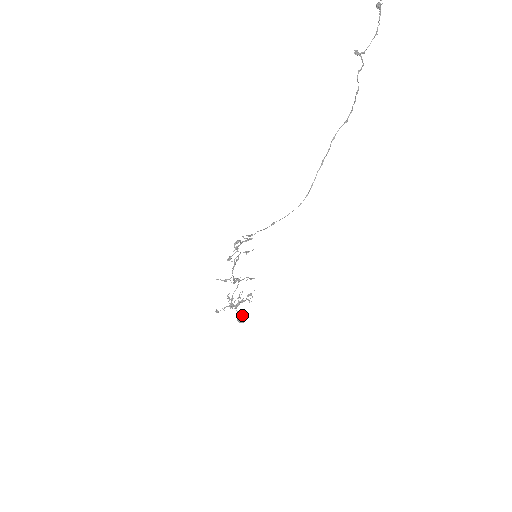
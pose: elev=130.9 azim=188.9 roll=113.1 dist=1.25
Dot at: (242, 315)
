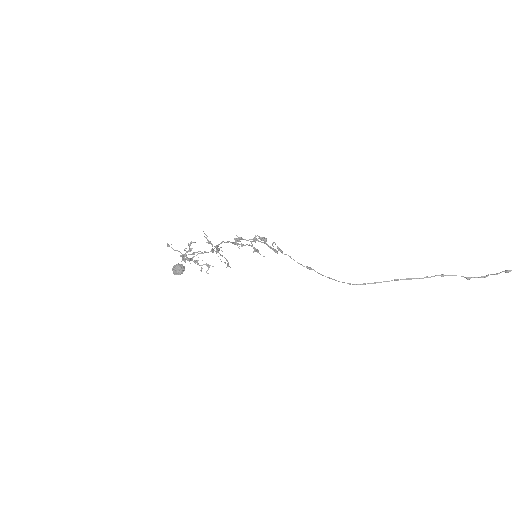
Dot at: (182, 269)
